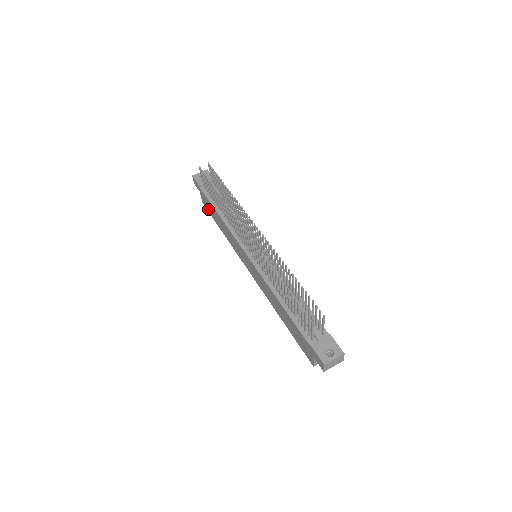
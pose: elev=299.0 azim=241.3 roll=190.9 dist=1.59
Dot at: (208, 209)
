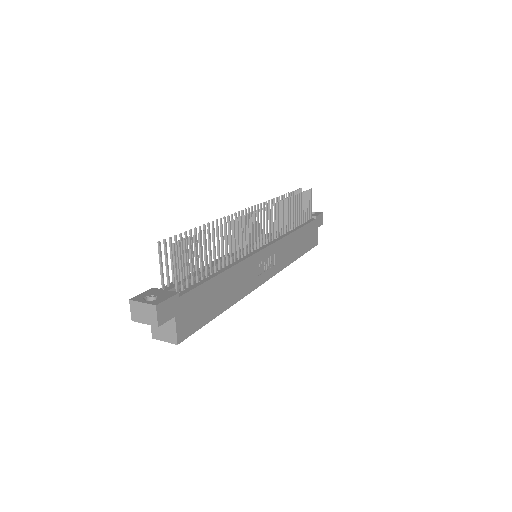
Dot at: occluded
